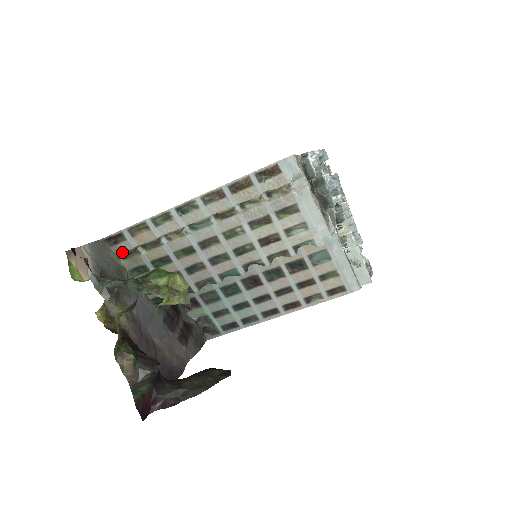
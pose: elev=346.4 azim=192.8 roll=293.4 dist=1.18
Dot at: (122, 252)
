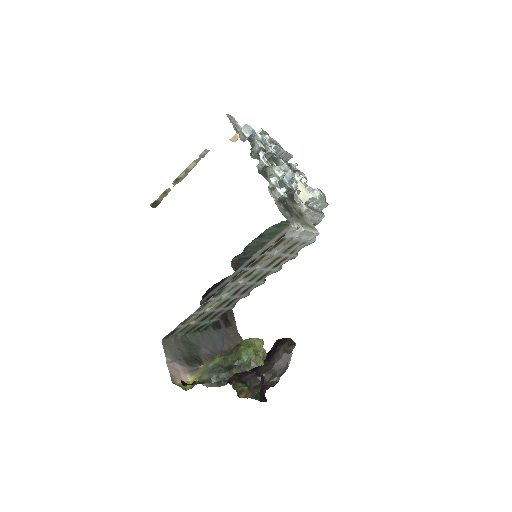
Dot at: occluded
